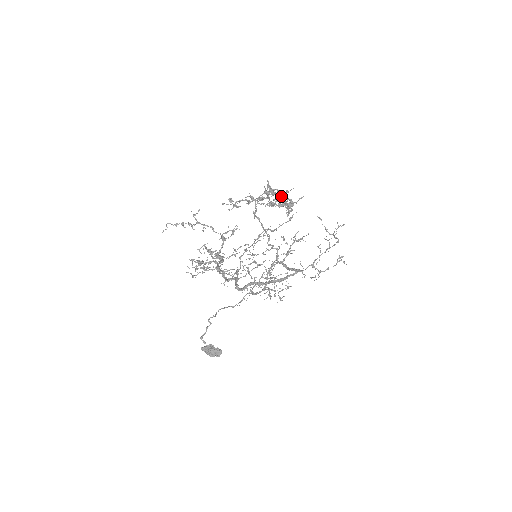
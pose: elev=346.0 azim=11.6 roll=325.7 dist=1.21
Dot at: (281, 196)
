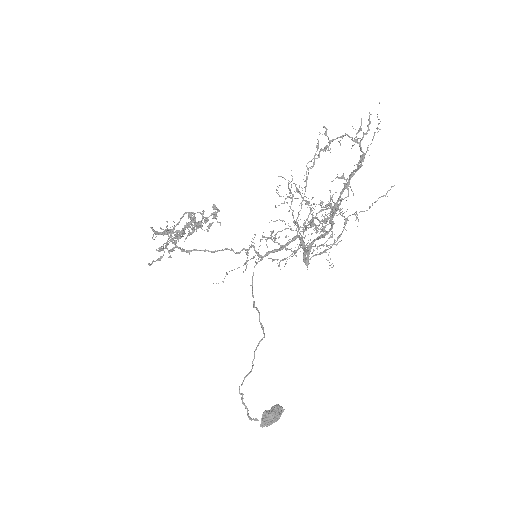
Dot at: (194, 216)
